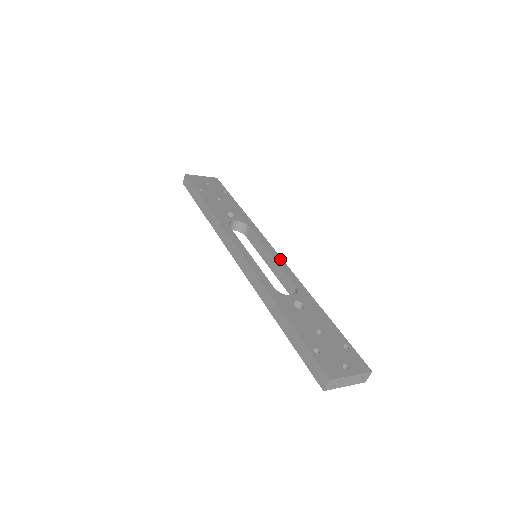
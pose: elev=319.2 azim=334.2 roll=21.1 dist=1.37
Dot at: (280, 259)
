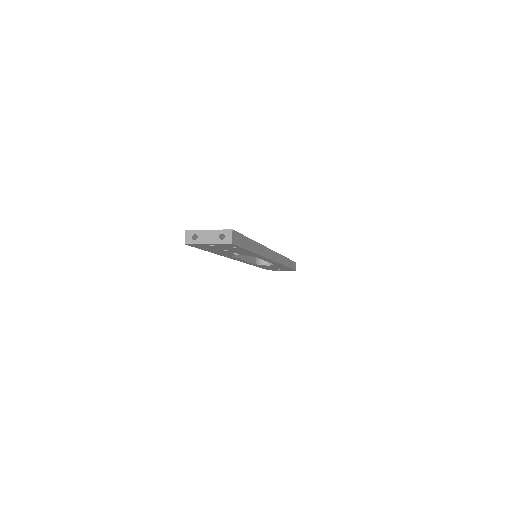
Dot at: occluded
